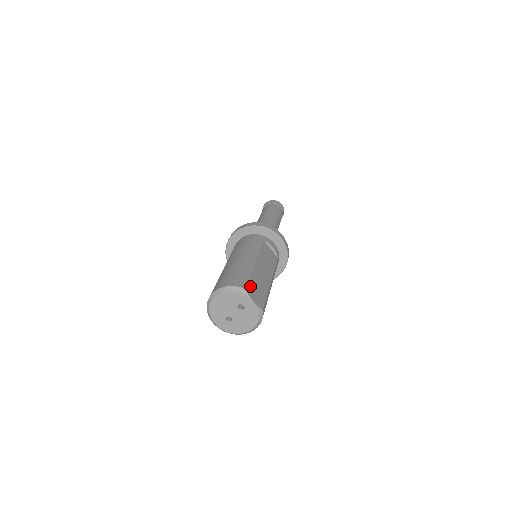
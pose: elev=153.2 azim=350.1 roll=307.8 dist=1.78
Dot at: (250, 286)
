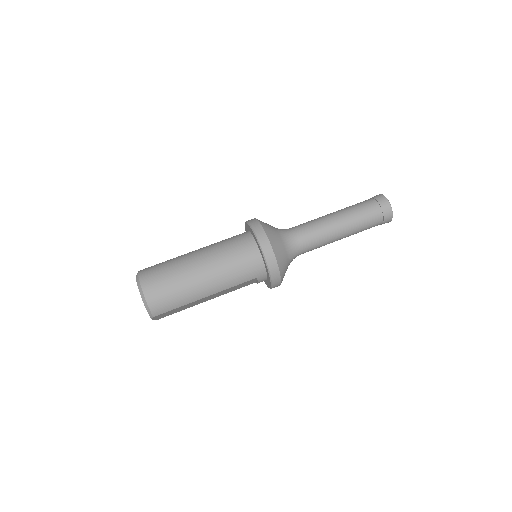
Dot at: (165, 313)
